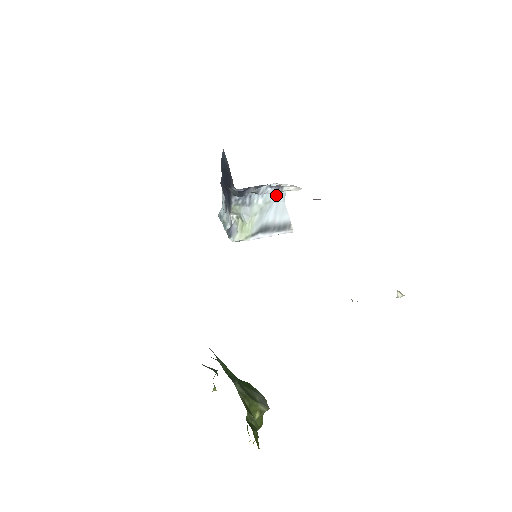
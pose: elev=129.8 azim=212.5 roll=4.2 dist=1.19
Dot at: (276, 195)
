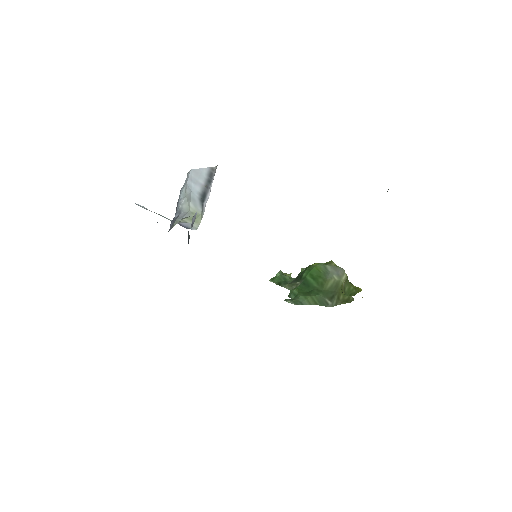
Dot at: (185, 183)
